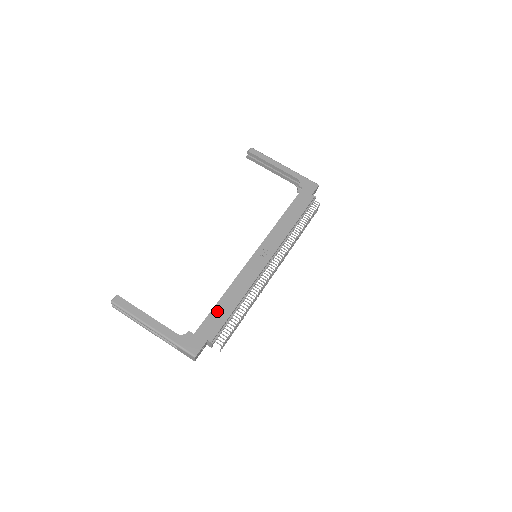
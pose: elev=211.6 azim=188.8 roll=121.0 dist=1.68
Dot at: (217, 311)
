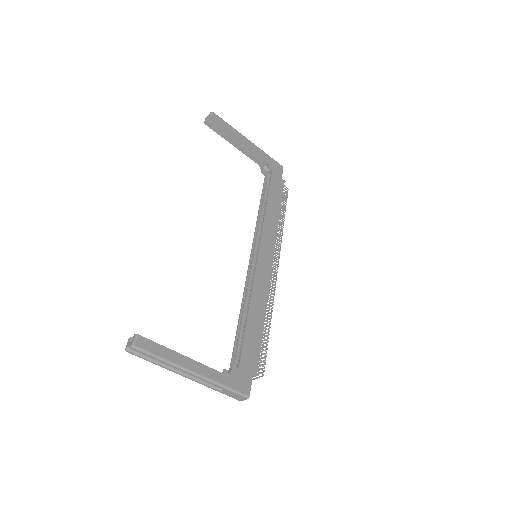
Dot at: (250, 333)
